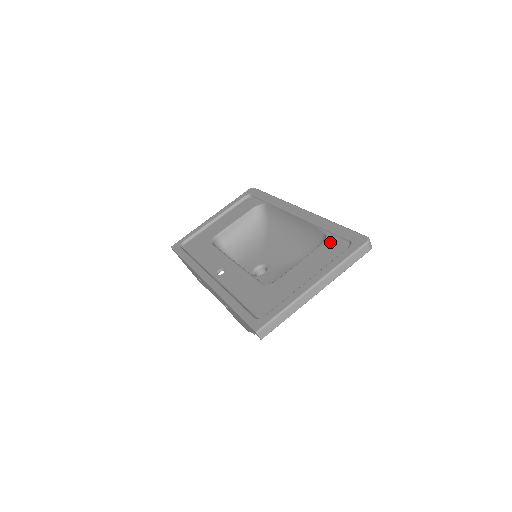
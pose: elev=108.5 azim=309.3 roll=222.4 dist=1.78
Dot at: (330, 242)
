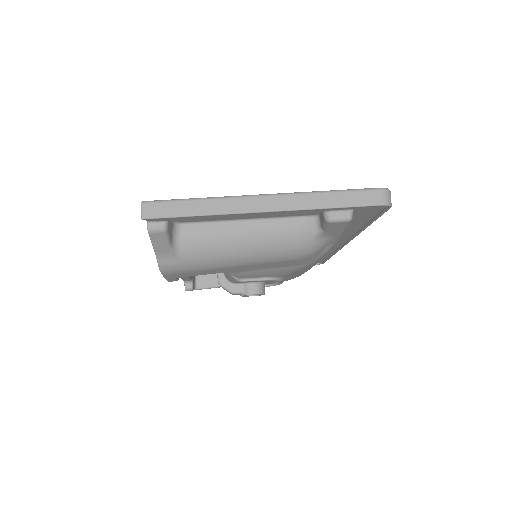
Dot at: occluded
